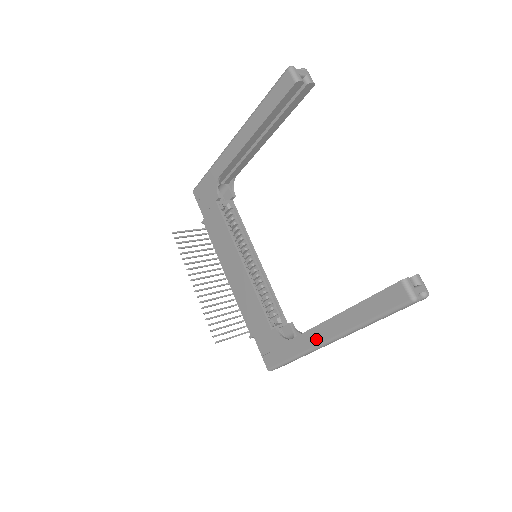
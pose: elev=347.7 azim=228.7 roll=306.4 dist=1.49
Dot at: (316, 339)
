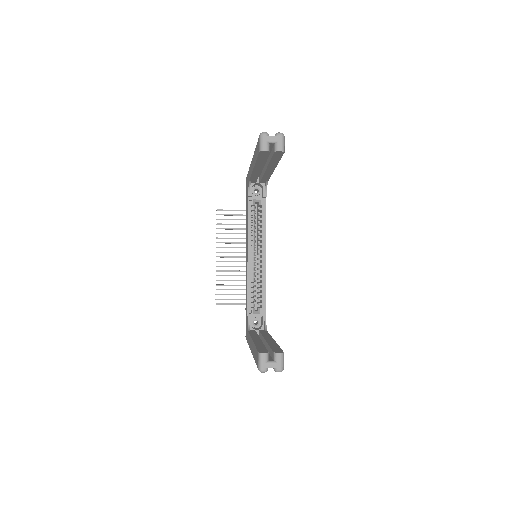
Dot at: occluded
